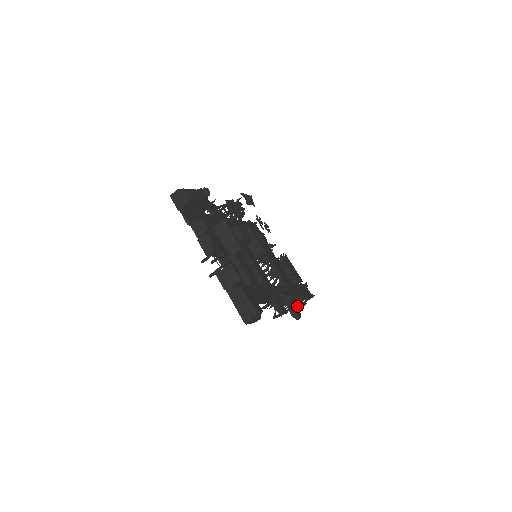
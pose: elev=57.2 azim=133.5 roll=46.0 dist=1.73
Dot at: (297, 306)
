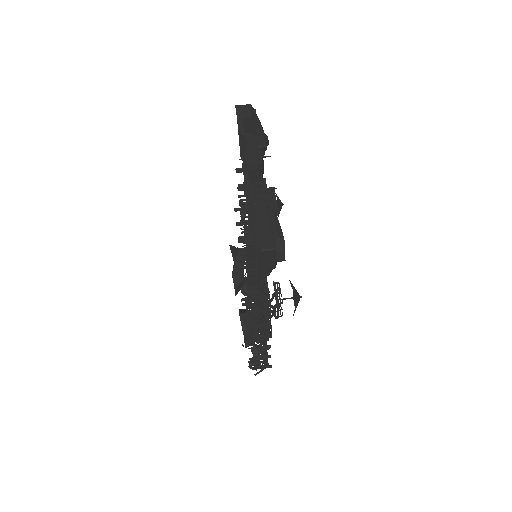
Dot at: (250, 360)
